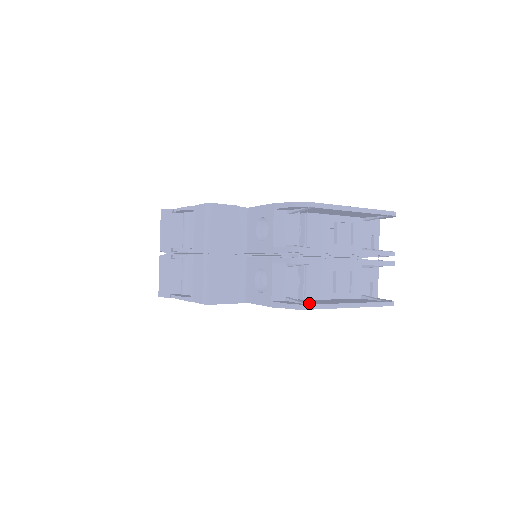
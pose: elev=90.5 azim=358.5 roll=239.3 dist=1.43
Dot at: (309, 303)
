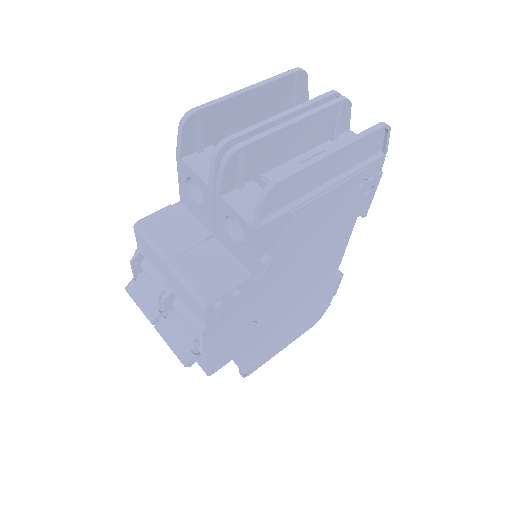
Dot at: occluded
